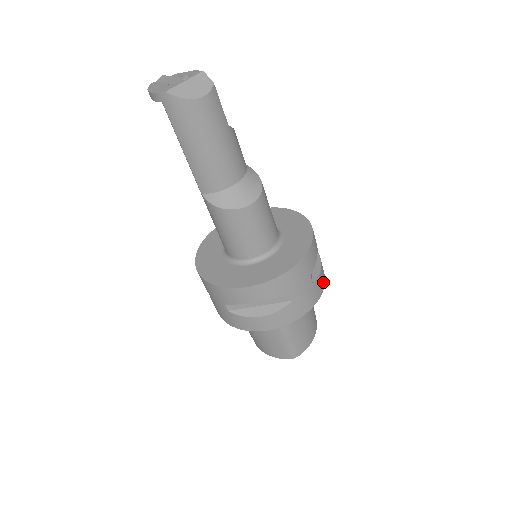
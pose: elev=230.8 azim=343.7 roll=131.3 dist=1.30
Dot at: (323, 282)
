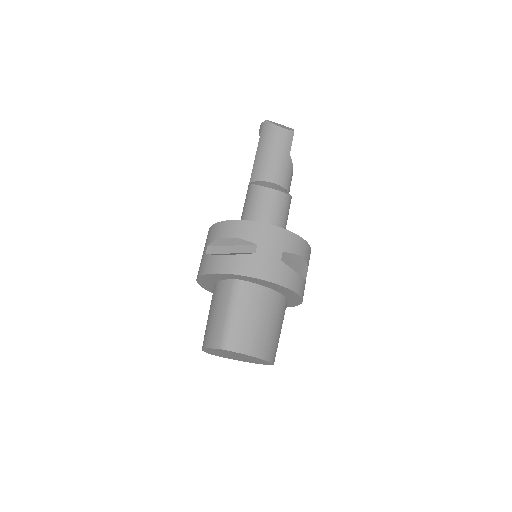
Dot at: (292, 285)
